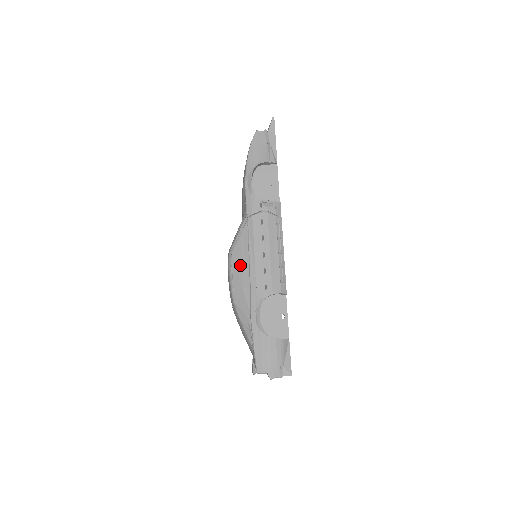
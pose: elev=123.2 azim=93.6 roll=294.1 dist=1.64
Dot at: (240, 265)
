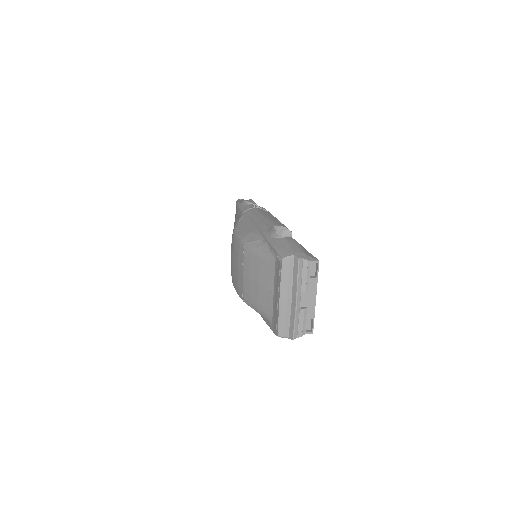
Dot at: (245, 227)
